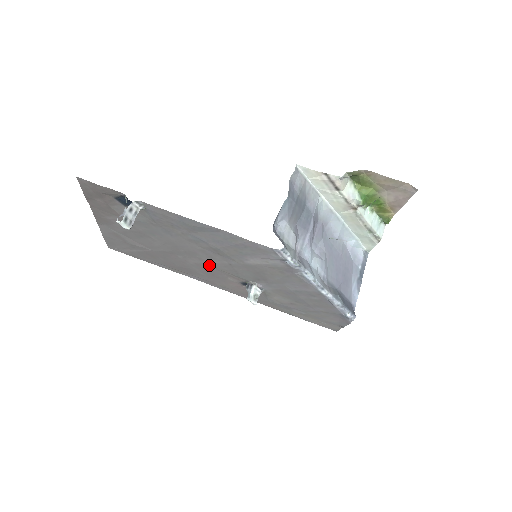
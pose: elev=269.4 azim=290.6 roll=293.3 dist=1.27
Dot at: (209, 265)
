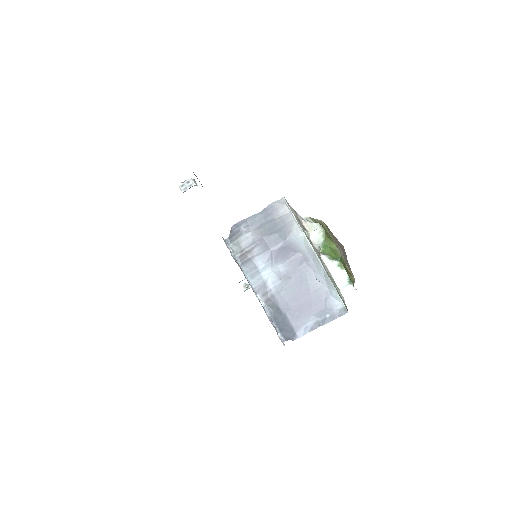
Dot at: occluded
